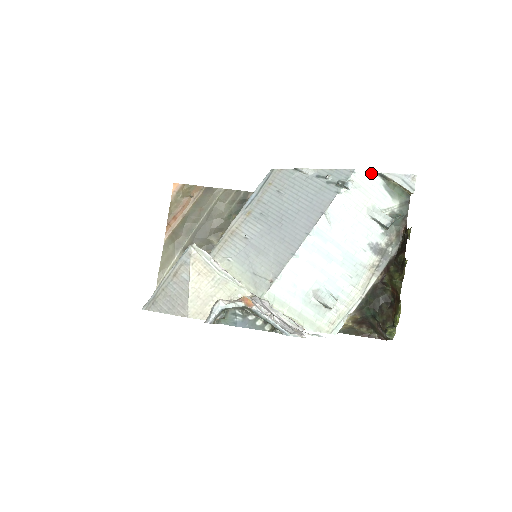
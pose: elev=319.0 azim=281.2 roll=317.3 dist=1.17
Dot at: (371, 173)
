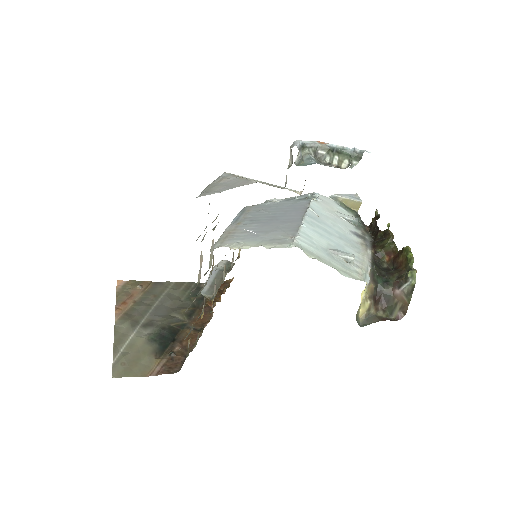
Dot at: (325, 197)
